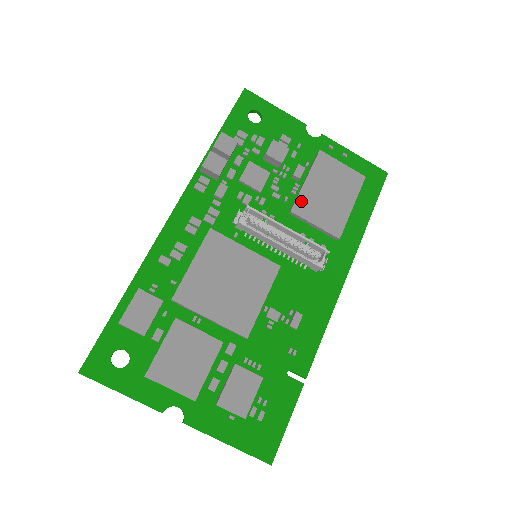
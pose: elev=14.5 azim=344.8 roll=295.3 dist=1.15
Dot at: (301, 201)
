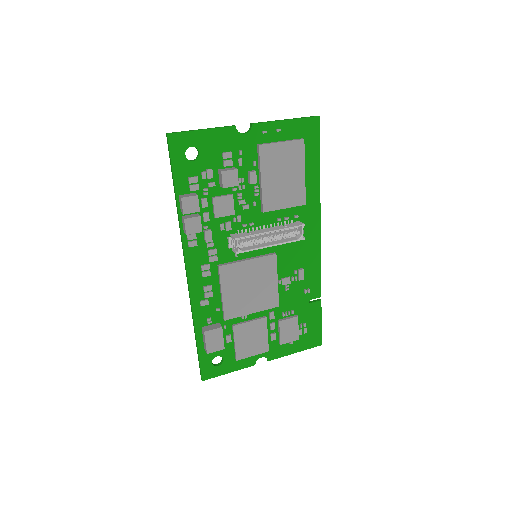
Dot at: (266, 199)
